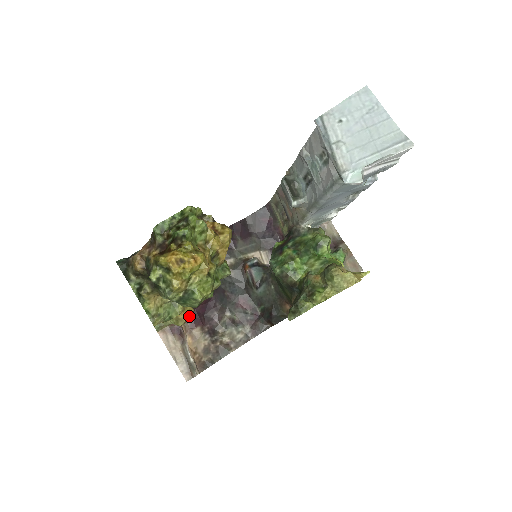
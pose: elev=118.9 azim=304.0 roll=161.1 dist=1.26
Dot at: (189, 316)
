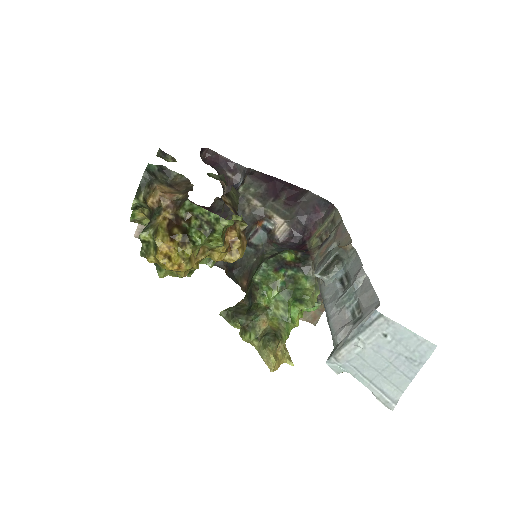
Dot at: occluded
